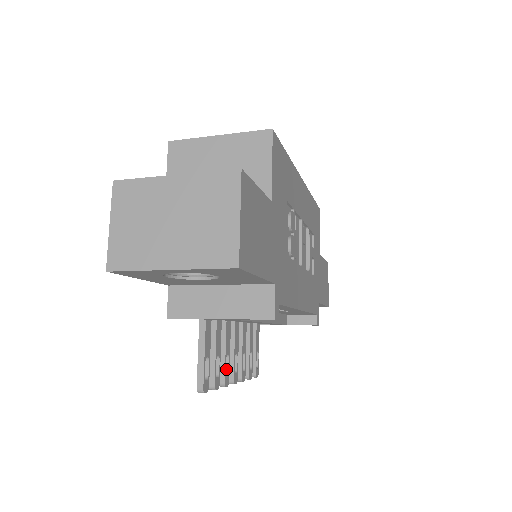
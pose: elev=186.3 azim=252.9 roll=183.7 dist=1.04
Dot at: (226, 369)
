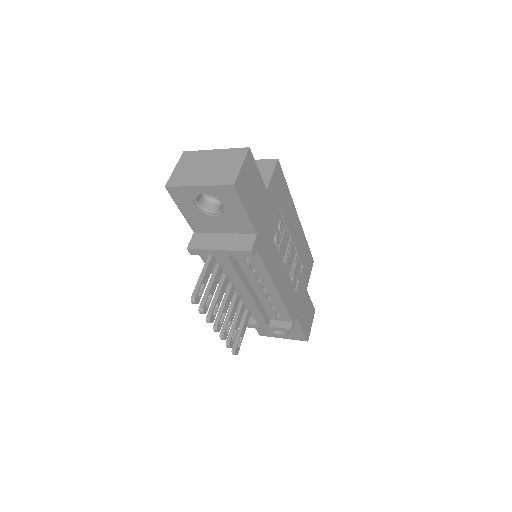
Dot at: (214, 313)
